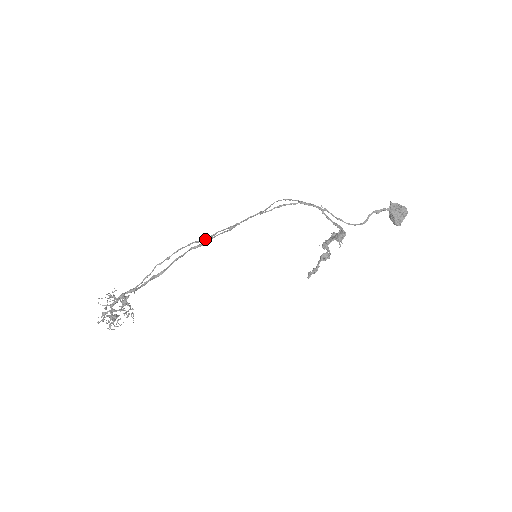
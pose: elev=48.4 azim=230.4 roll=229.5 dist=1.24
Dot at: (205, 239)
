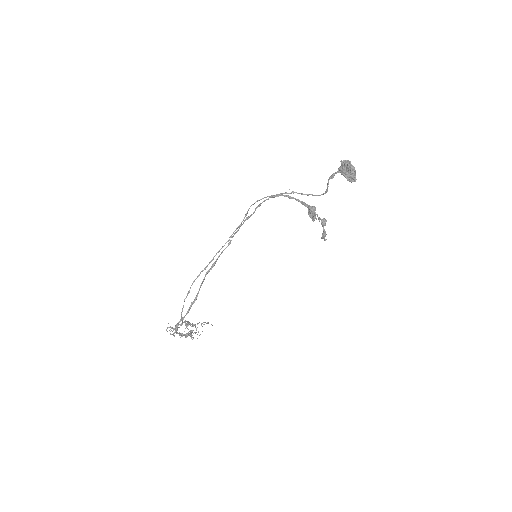
Dot at: (207, 266)
